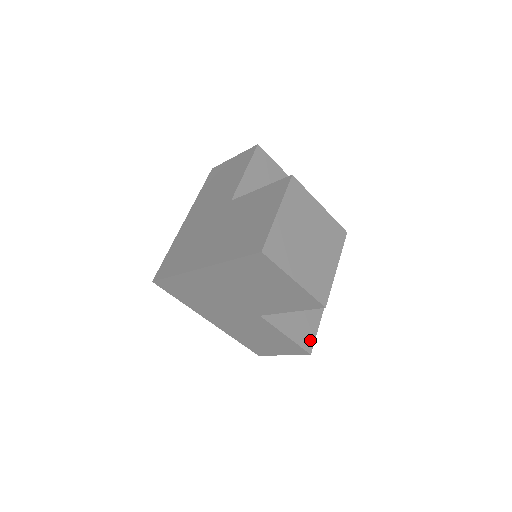
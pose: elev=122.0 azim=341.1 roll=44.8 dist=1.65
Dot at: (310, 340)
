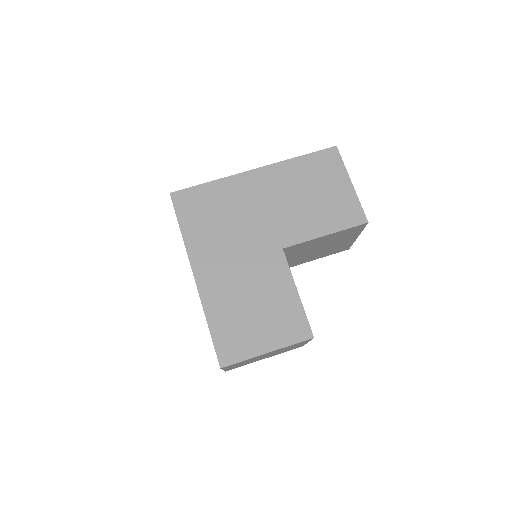
Dot at: occluded
